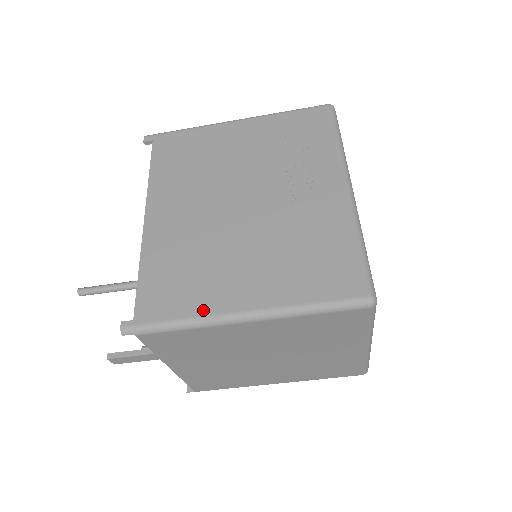
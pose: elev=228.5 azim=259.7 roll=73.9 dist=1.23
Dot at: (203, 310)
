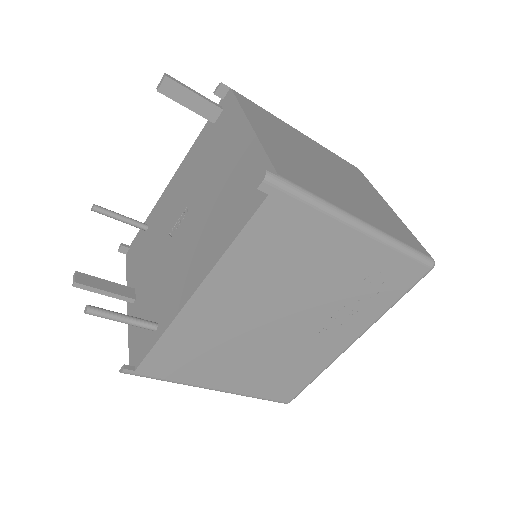
Dot at: (192, 381)
